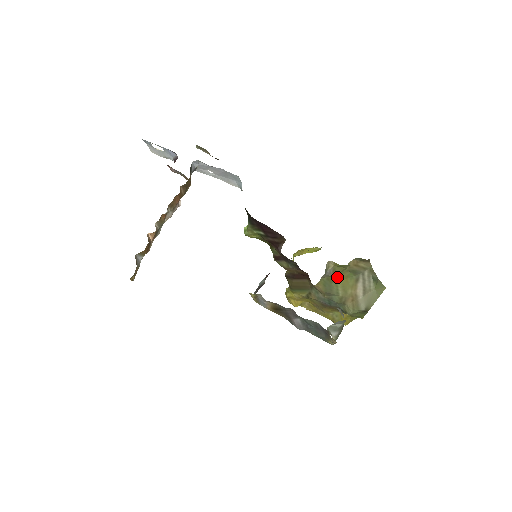
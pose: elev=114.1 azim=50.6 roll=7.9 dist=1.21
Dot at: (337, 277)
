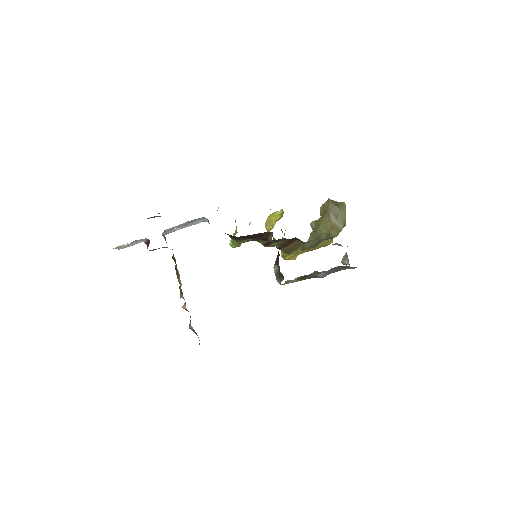
Dot at: (318, 225)
